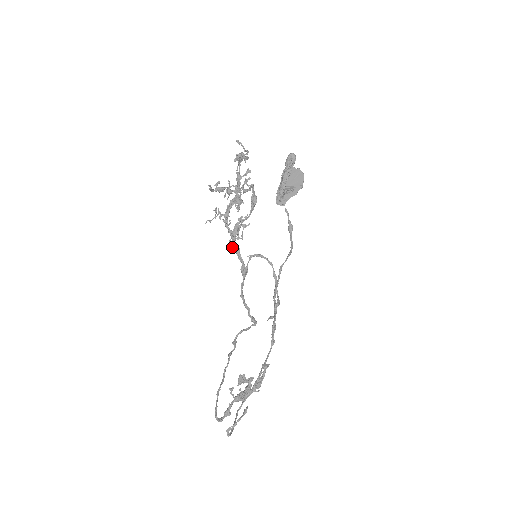
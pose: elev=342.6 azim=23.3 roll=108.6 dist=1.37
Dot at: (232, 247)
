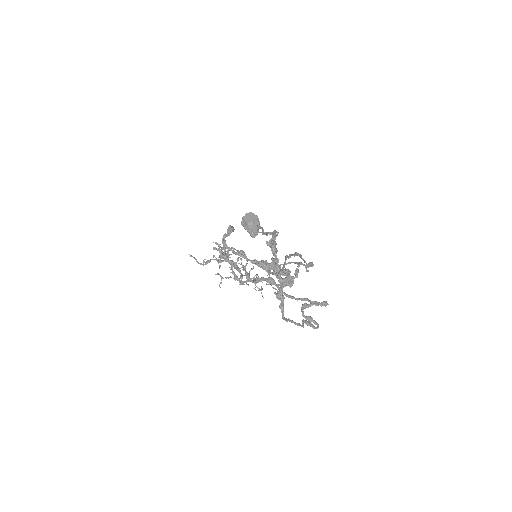
Dot at: occluded
